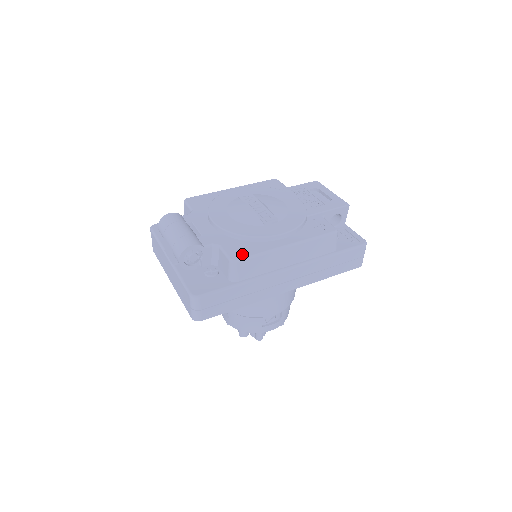
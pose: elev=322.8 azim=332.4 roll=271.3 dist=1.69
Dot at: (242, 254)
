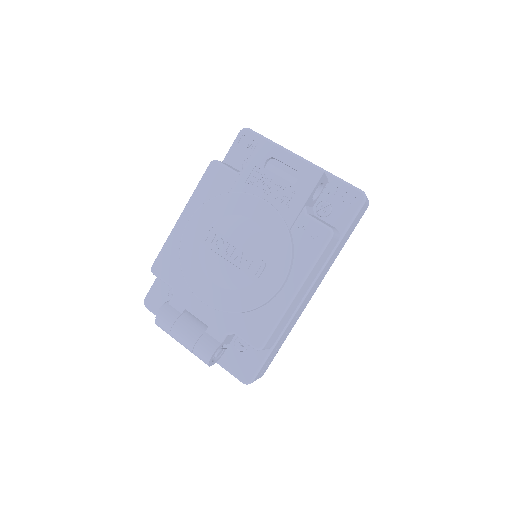
Dot at: (261, 335)
